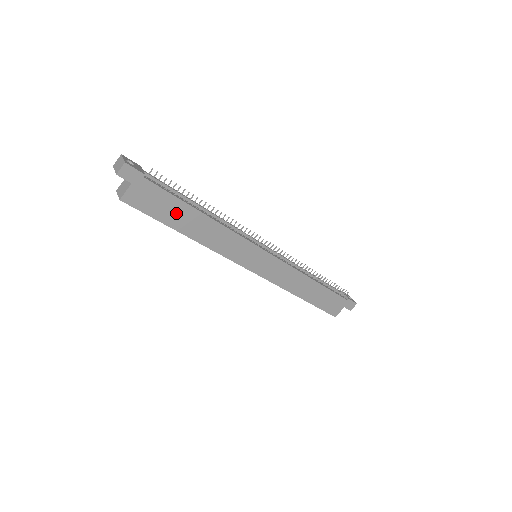
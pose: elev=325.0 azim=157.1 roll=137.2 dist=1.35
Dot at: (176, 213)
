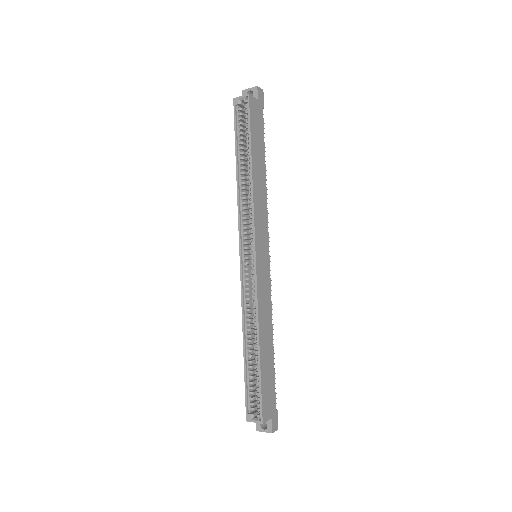
Dot at: (258, 146)
